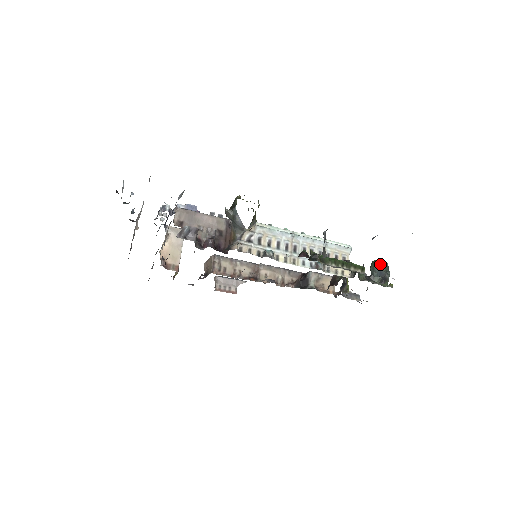
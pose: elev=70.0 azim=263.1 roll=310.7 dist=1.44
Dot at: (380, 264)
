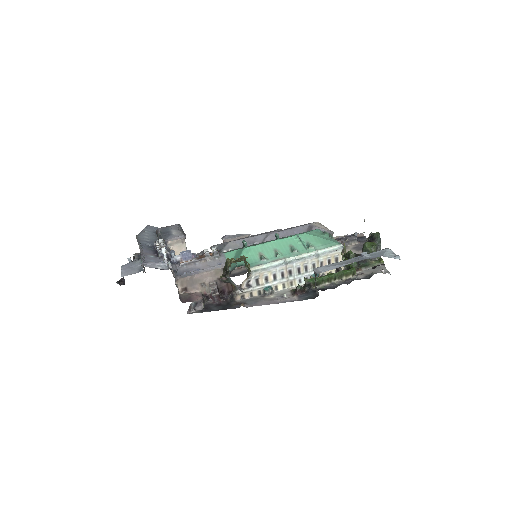
Dot at: (371, 249)
